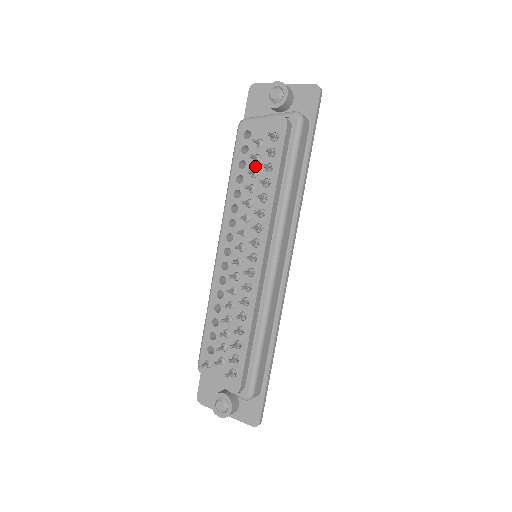
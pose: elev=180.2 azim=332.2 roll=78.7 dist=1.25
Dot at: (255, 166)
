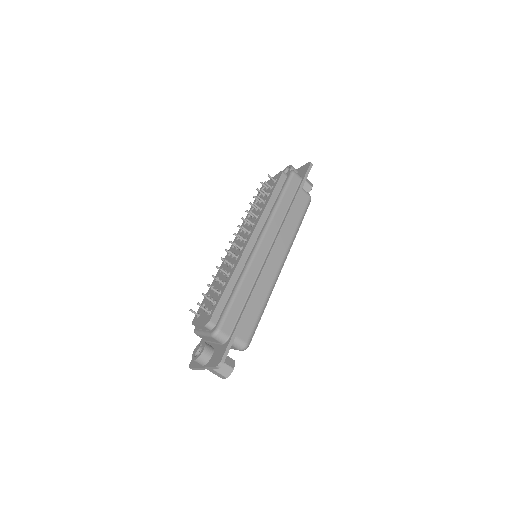
Dot at: (262, 198)
